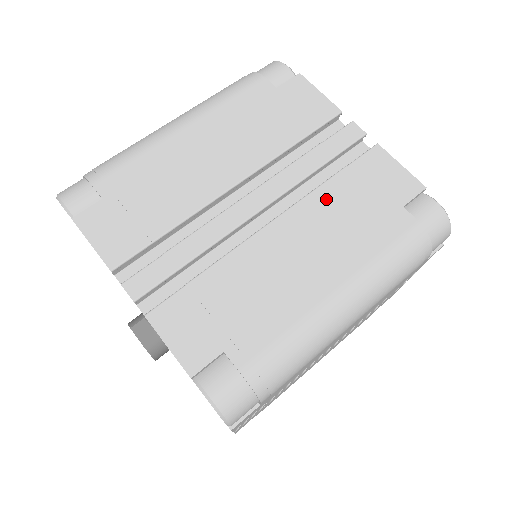
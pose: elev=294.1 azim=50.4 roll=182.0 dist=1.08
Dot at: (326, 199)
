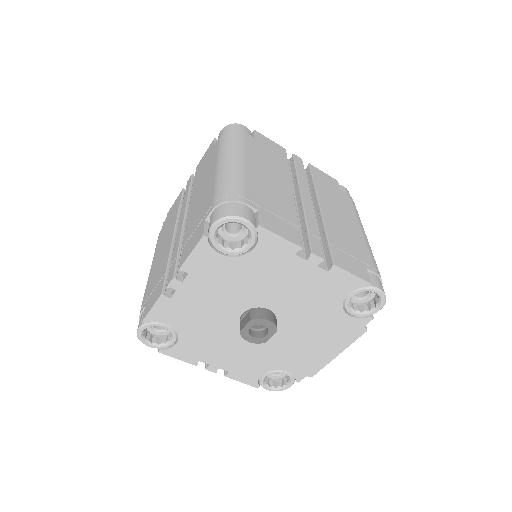
Dot at: (196, 185)
